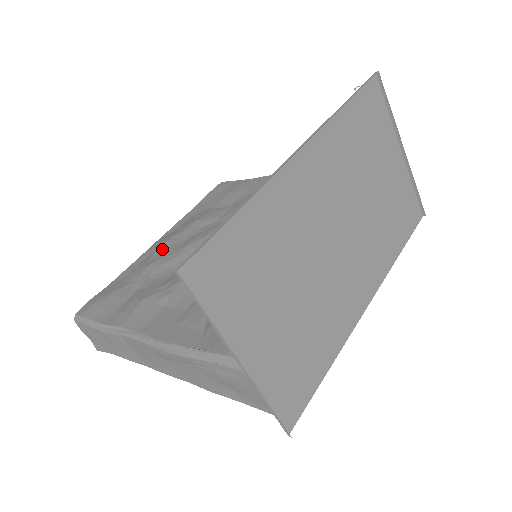
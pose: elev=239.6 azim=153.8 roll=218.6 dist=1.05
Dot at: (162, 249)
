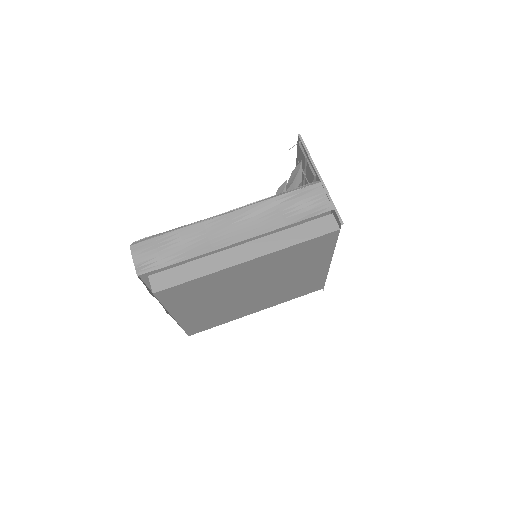
Dot at: occluded
